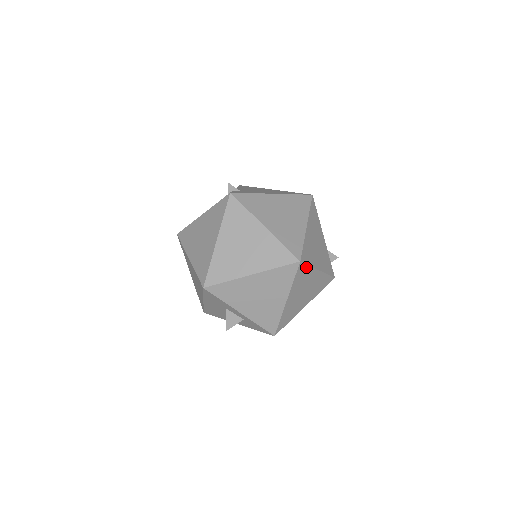
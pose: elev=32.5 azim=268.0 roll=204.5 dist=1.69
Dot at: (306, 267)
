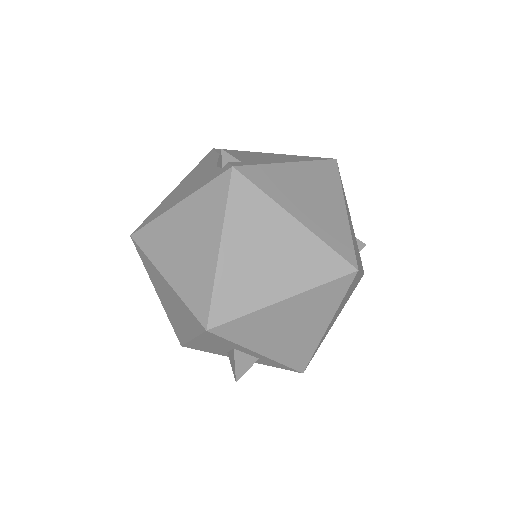
Dot at: (357, 274)
